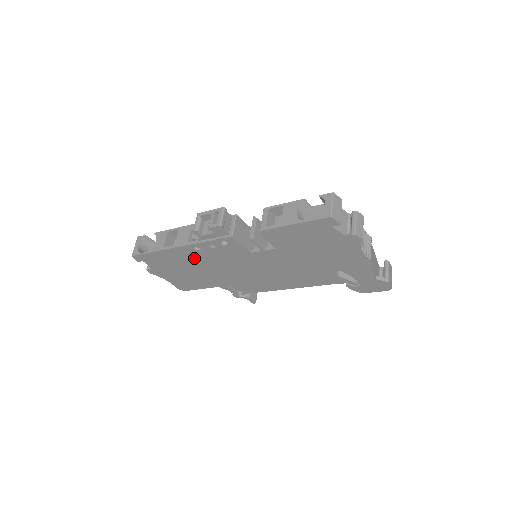
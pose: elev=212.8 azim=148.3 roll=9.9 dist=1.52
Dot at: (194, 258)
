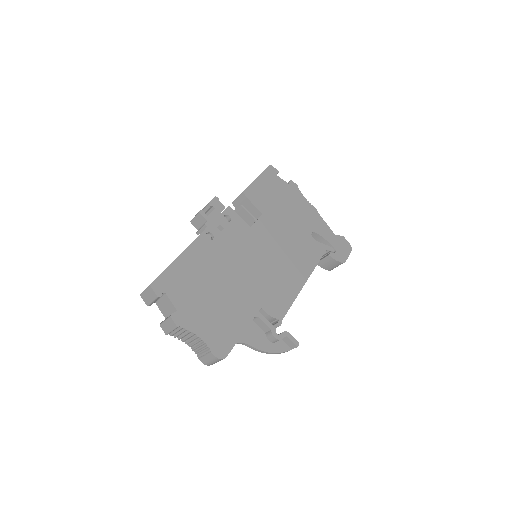
Dot at: (212, 259)
